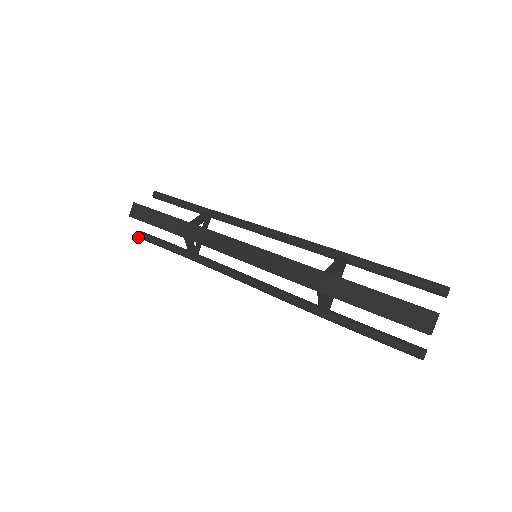
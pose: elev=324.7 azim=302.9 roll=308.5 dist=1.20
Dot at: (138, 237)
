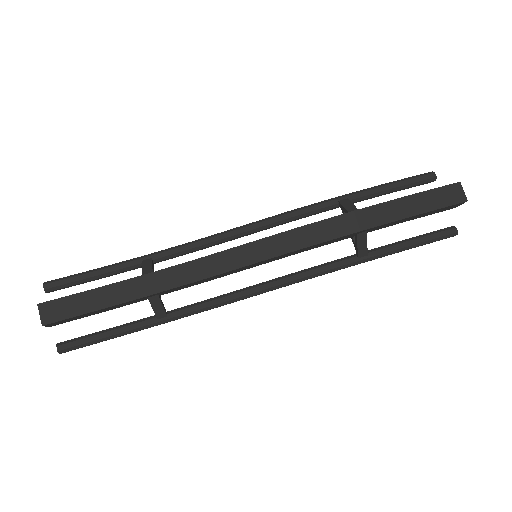
Dot at: occluded
